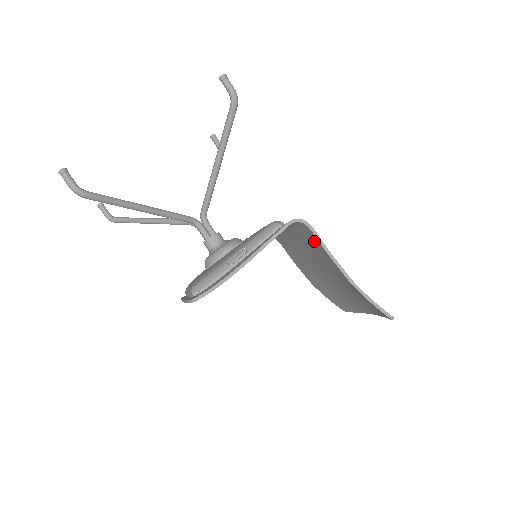
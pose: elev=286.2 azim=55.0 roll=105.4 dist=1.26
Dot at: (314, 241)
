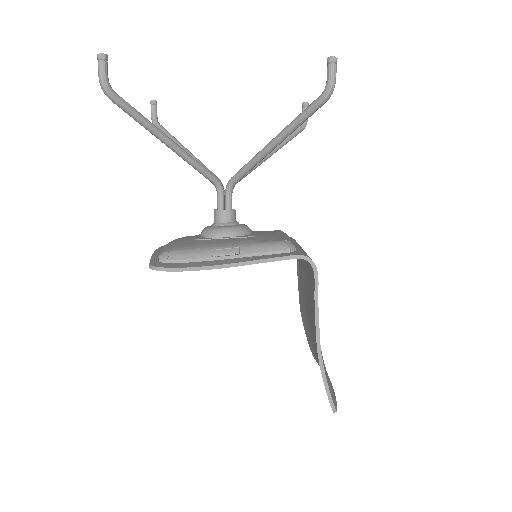
Dot at: (313, 287)
